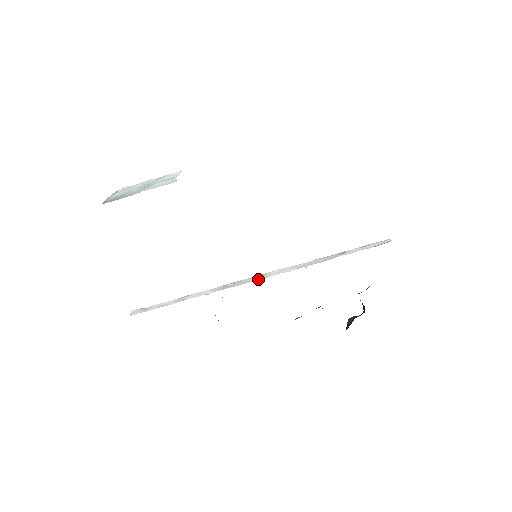
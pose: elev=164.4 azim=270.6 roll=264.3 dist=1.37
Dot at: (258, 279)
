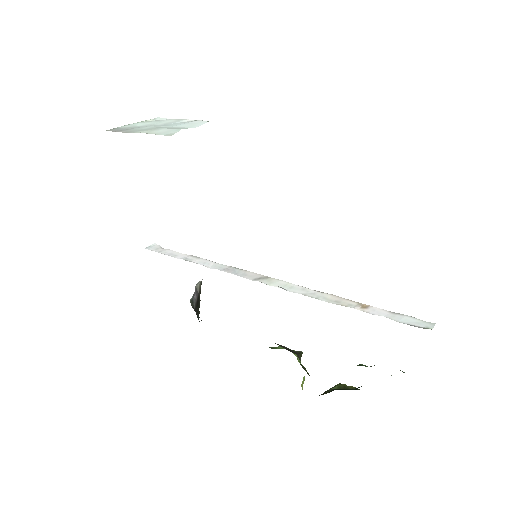
Dot at: (259, 281)
